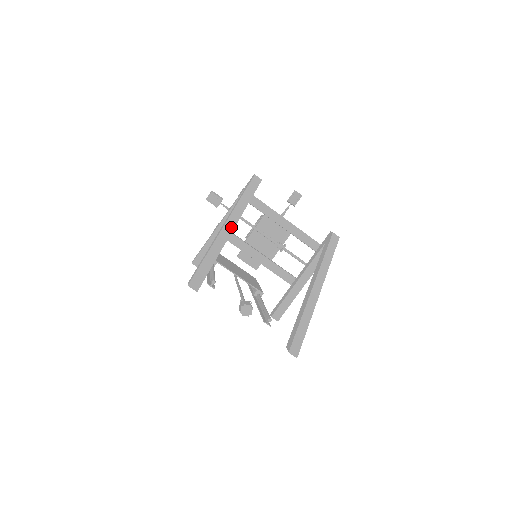
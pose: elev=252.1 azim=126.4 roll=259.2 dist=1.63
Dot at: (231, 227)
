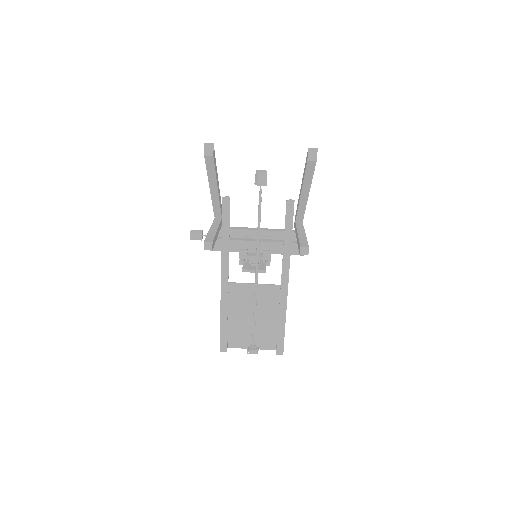
Dot at: occluded
